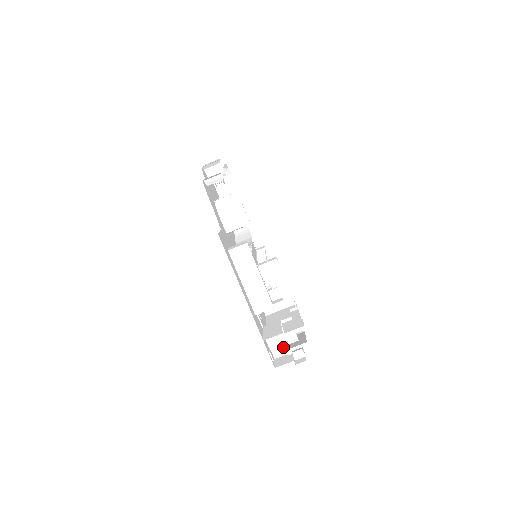
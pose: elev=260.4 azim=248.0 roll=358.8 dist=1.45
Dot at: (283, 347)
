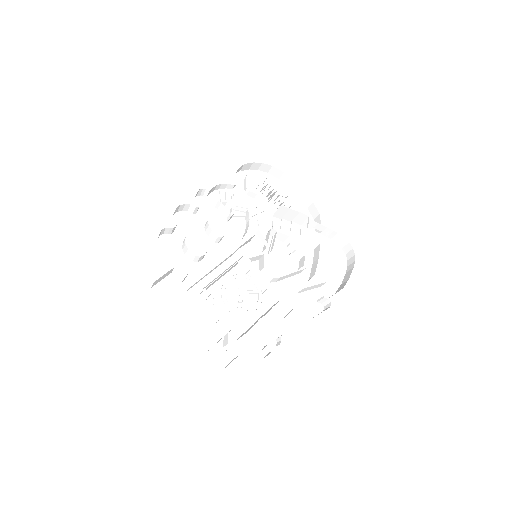
Dot at: (232, 352)
